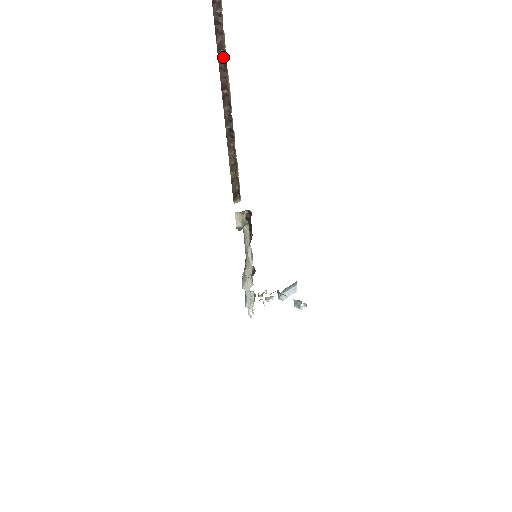
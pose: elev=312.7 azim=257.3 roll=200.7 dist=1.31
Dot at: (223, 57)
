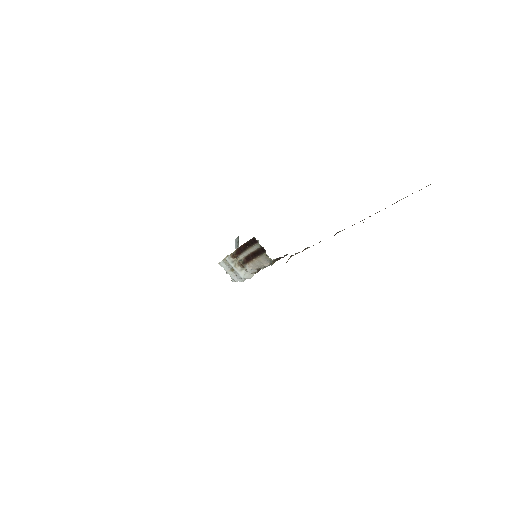
Dot at: occluded
